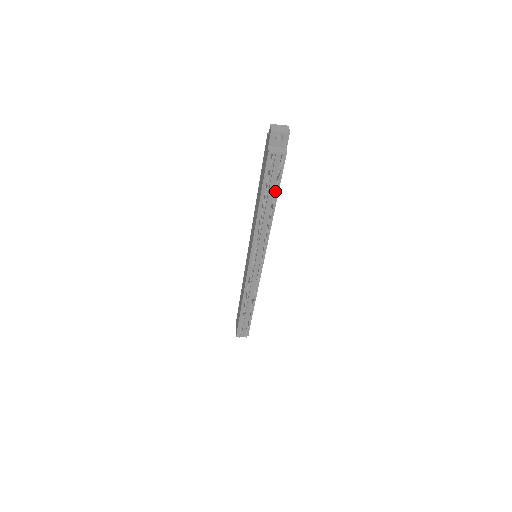
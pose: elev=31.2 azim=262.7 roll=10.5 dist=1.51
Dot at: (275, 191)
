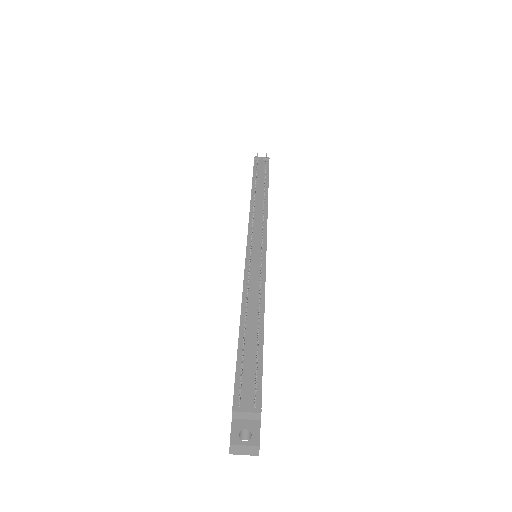
Dot at: occluded
